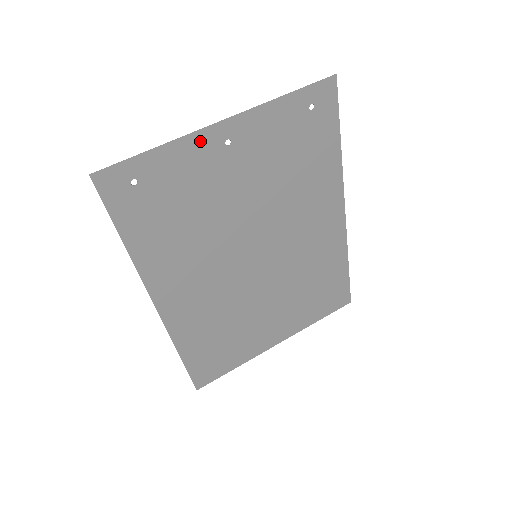
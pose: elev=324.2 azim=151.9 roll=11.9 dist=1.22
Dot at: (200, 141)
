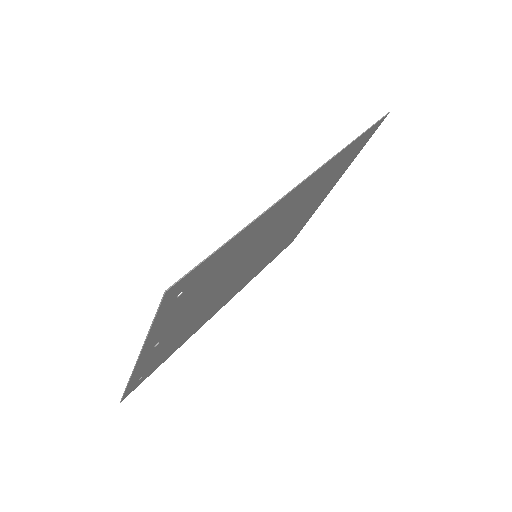
Dot at: (141, 364)
